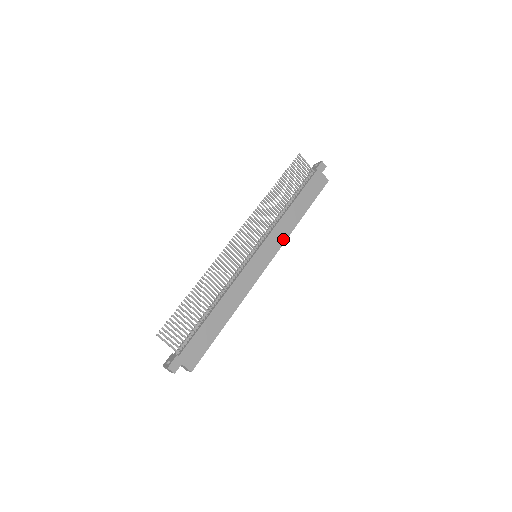
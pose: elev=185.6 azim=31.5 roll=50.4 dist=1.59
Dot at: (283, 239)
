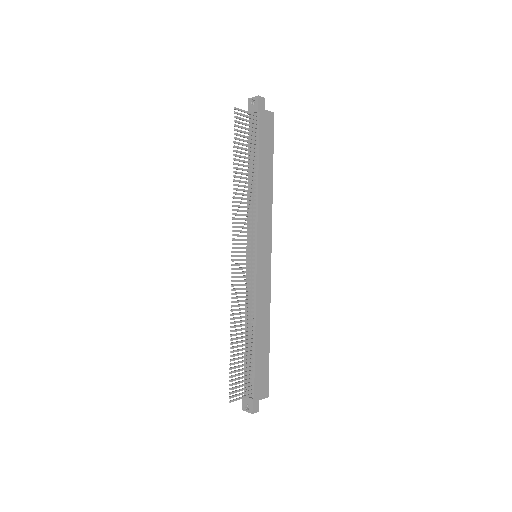
Dot at: (269, 219)
